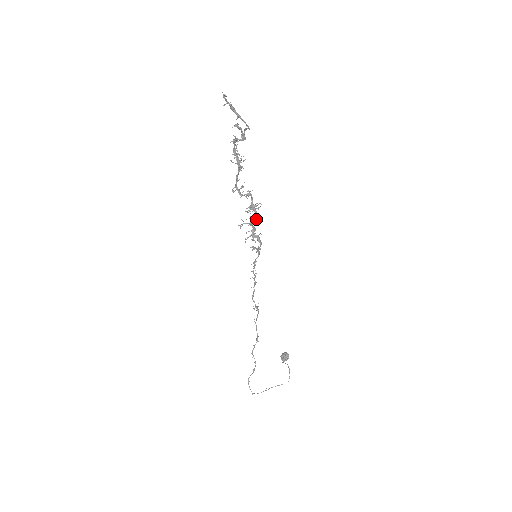
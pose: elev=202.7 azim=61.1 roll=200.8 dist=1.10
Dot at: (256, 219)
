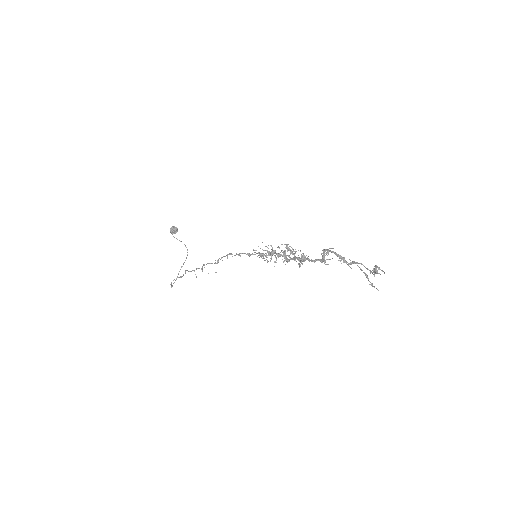
Dot at: occluded
